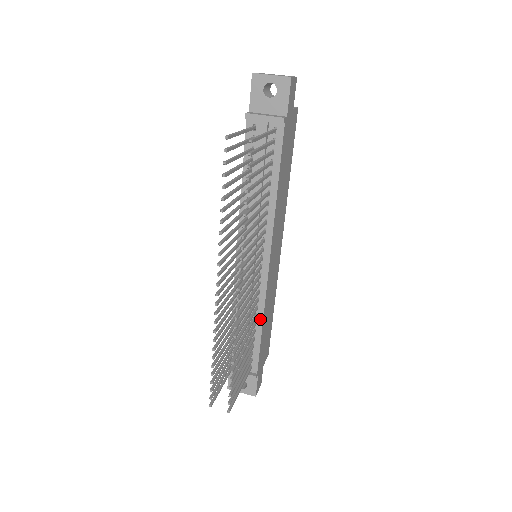
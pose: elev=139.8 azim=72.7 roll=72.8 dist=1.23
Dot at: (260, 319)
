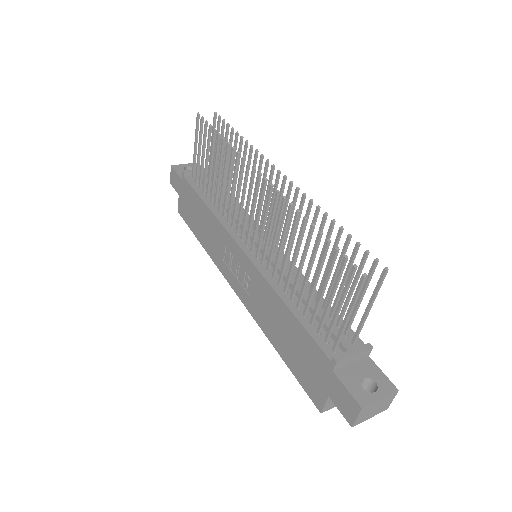
Dot at: occluded
